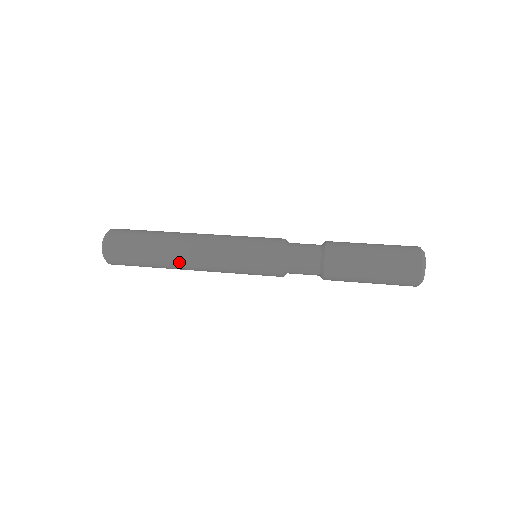
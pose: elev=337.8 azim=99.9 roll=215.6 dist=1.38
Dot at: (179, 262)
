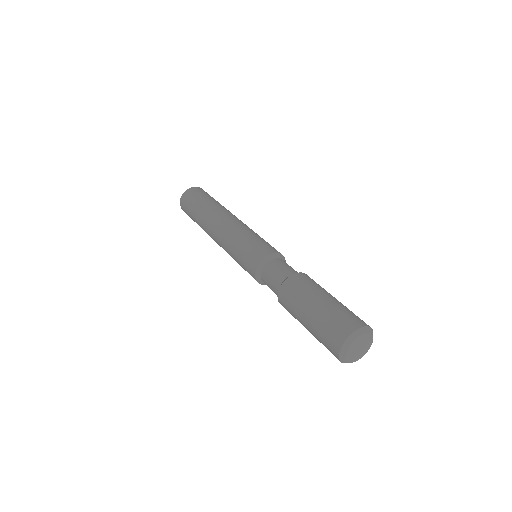
Dot at: (210, 236)
